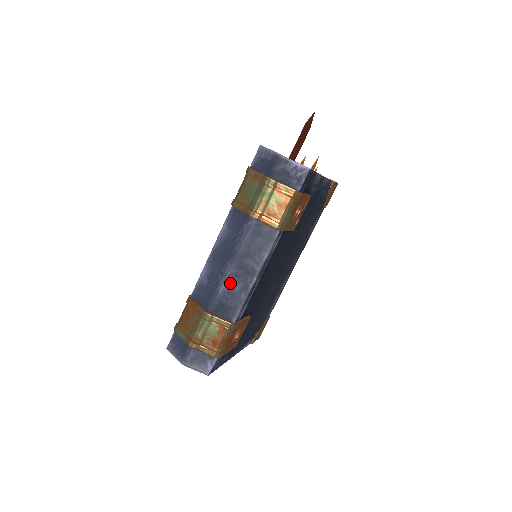
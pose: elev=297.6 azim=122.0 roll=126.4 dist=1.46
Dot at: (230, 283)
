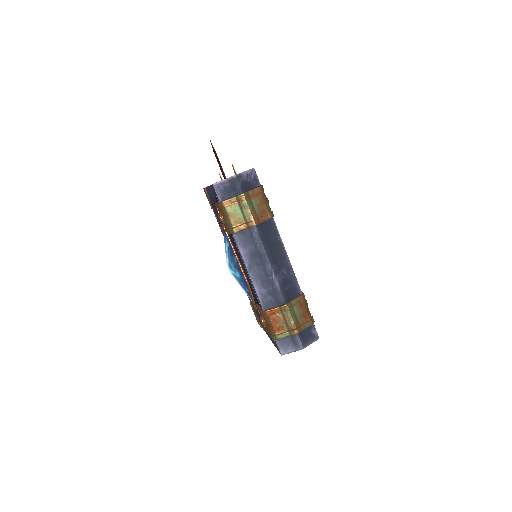
Dot at: (279, 275)
